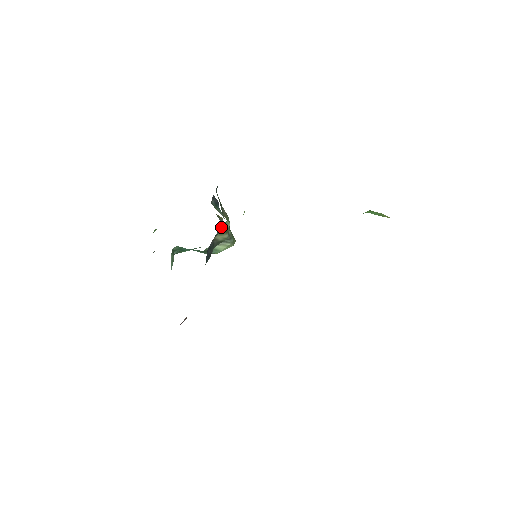
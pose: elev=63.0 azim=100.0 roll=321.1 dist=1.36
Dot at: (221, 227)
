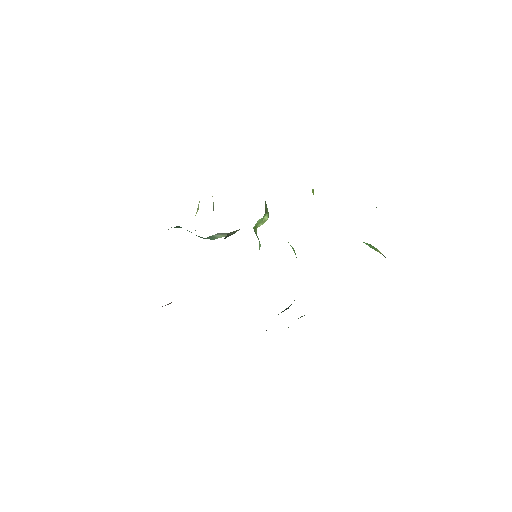
Dot at: occluded
